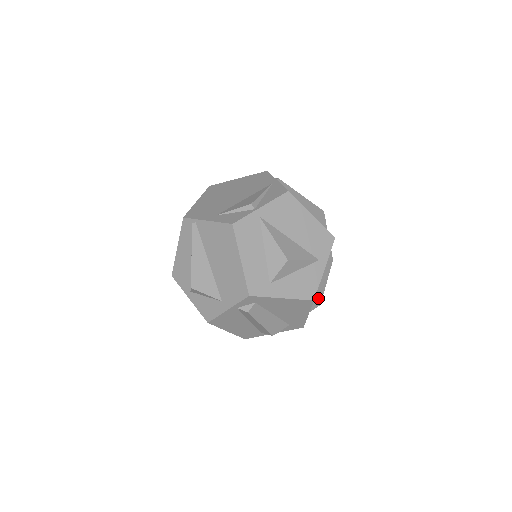
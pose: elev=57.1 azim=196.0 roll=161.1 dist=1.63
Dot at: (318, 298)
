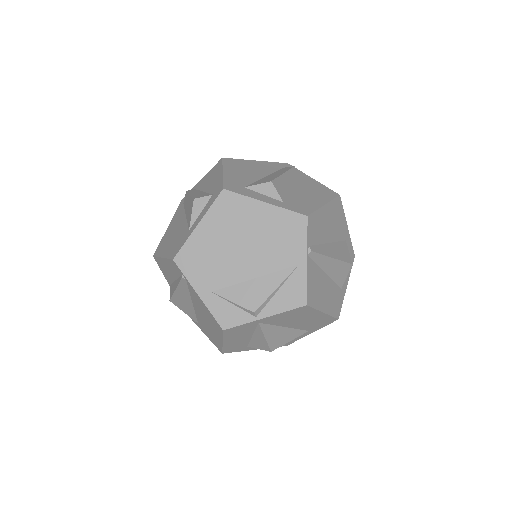
Dot at: occluded
